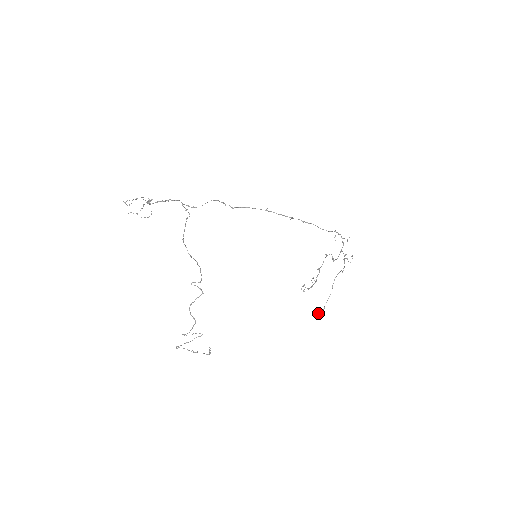
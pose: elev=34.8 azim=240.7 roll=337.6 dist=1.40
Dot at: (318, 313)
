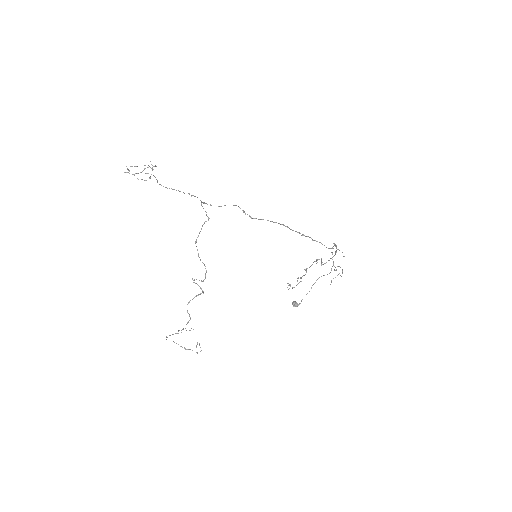
Dot at: (293, 306)
